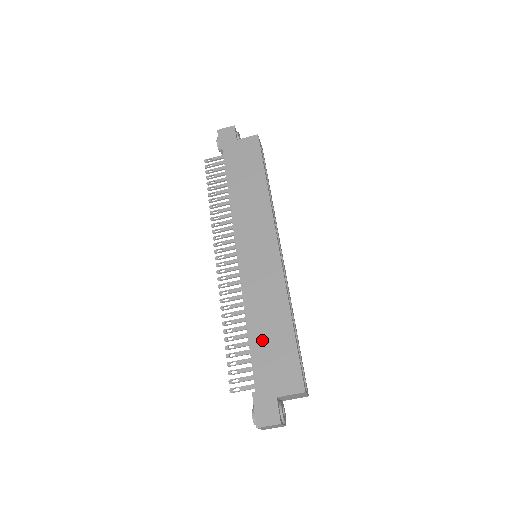
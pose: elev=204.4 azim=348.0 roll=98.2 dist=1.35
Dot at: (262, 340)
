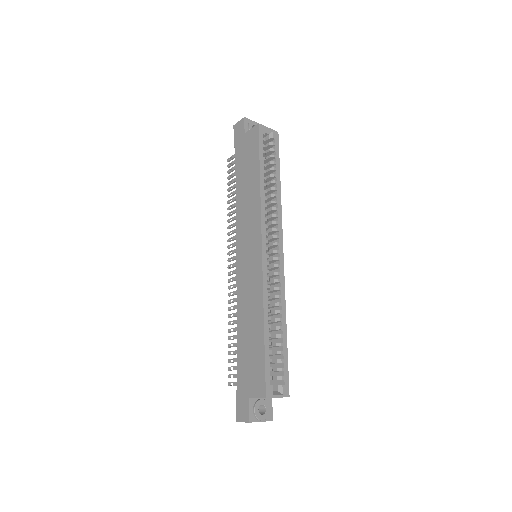
Dot at: (244, 343)
